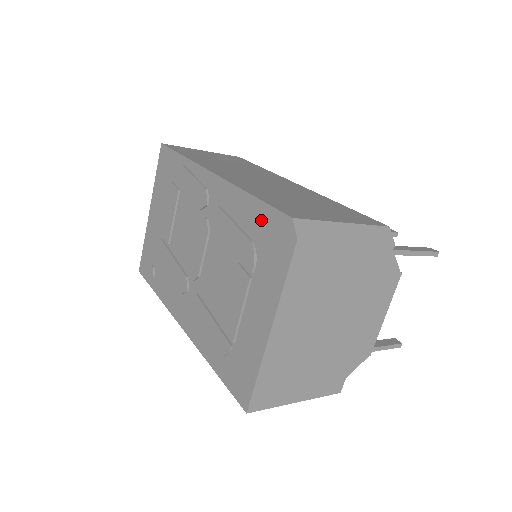
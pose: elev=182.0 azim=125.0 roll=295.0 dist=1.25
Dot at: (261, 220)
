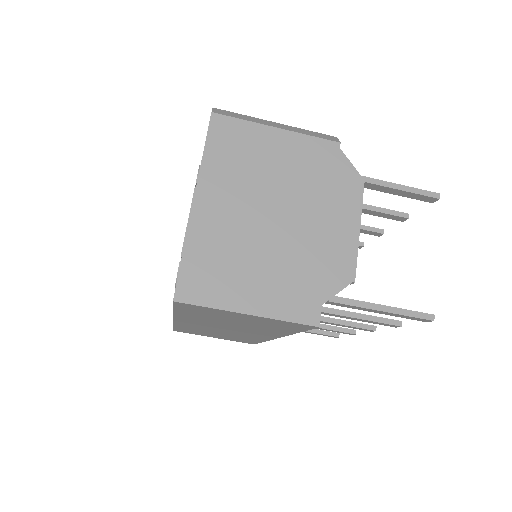
Dot at: occluded
